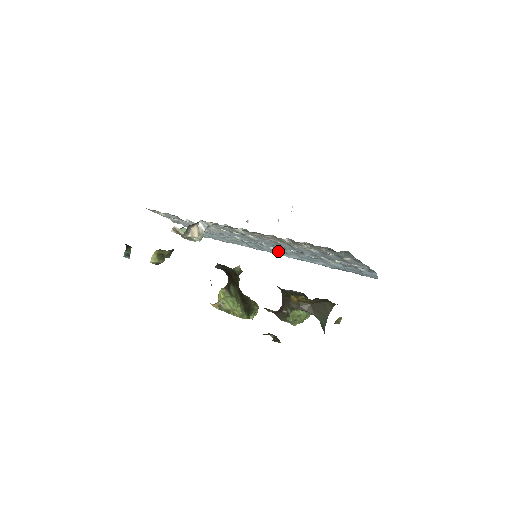
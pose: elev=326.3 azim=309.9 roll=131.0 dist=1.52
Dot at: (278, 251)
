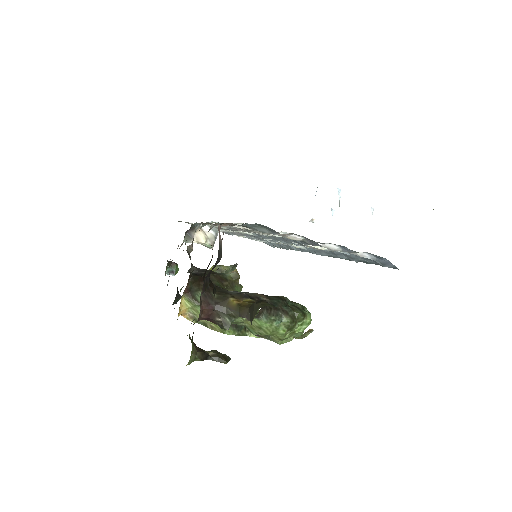
Dot at: (310, 249)
